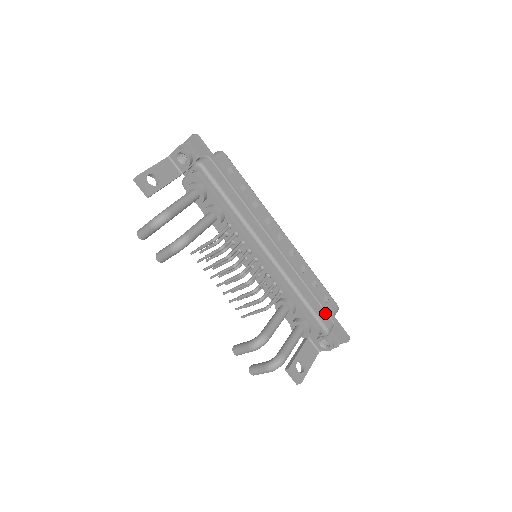
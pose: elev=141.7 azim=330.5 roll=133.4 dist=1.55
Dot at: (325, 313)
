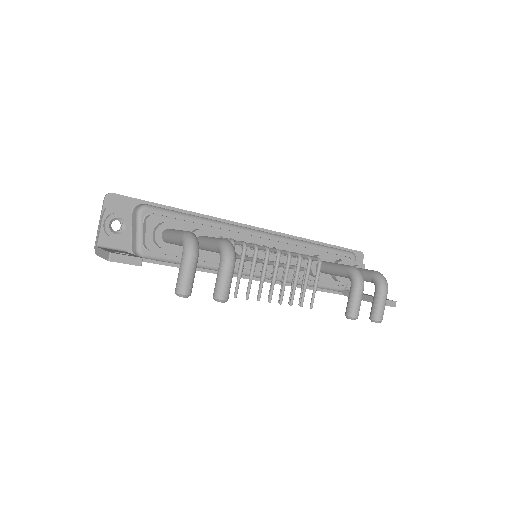
Dot at: occluded
